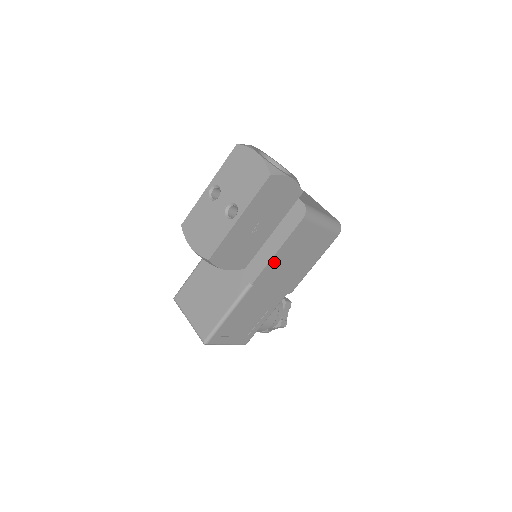
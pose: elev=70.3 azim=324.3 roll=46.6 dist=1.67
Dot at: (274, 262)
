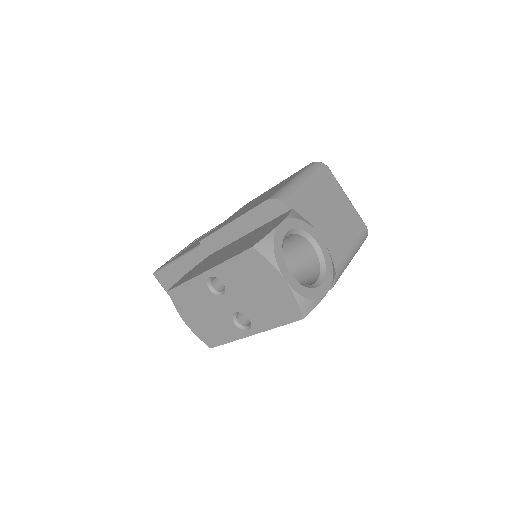
Dot at: occluded
